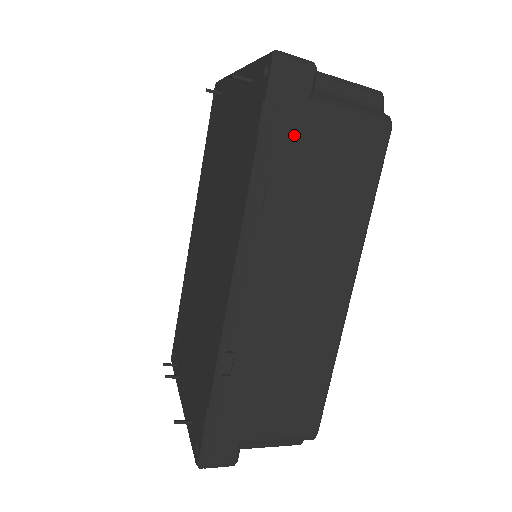
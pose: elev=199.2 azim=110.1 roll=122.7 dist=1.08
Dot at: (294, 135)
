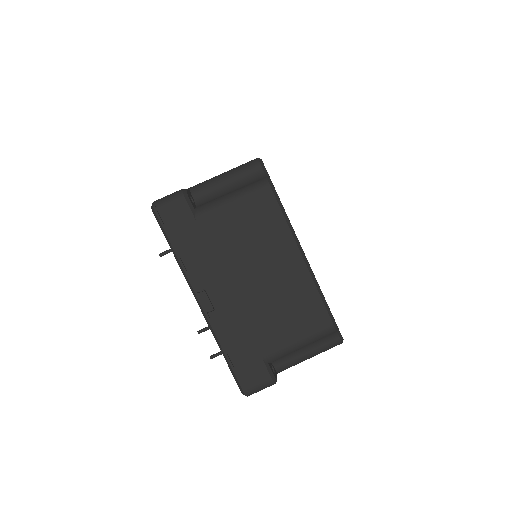
Dot at: occluded
